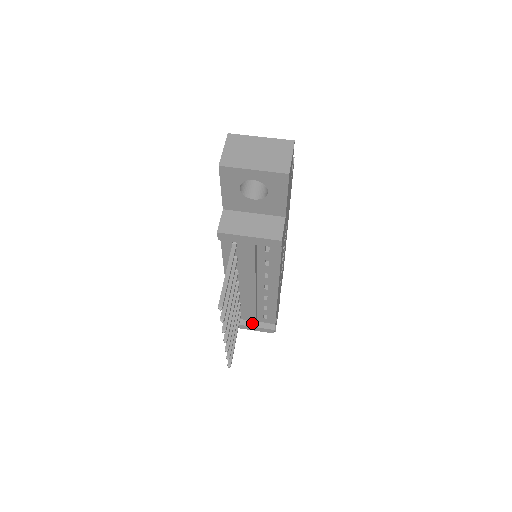
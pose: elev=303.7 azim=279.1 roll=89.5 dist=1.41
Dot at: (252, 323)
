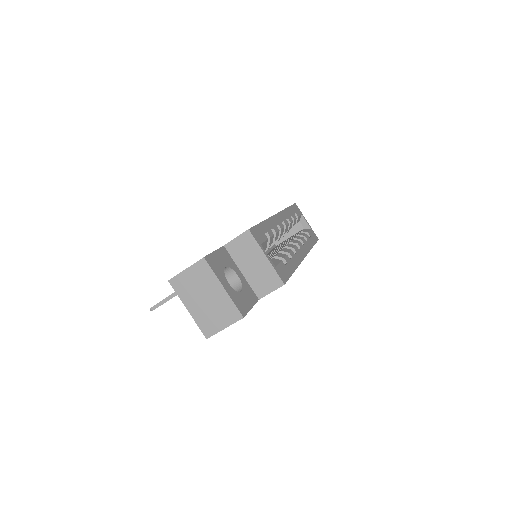
Dot at: occluded
